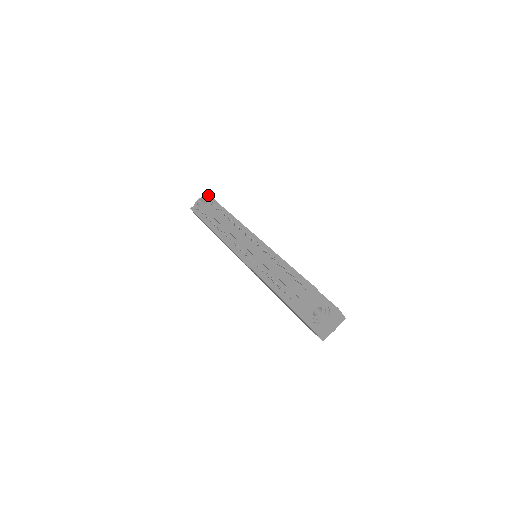
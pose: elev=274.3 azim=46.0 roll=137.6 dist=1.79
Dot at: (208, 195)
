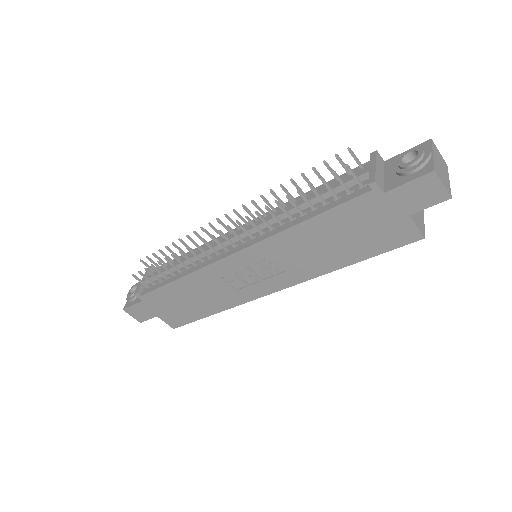
Dot at: occluded
